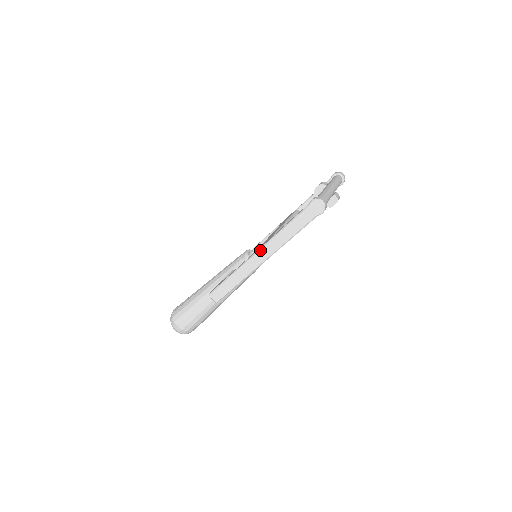
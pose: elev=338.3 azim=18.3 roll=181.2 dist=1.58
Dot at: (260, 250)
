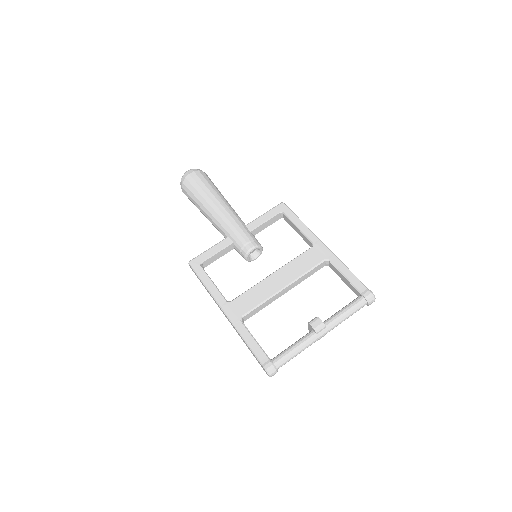
Dot at: (226, 316)
